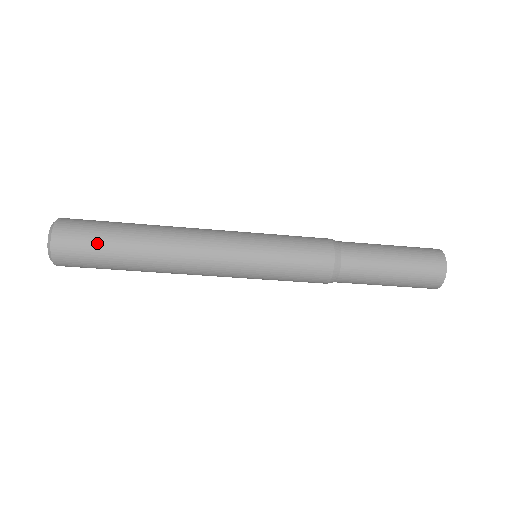
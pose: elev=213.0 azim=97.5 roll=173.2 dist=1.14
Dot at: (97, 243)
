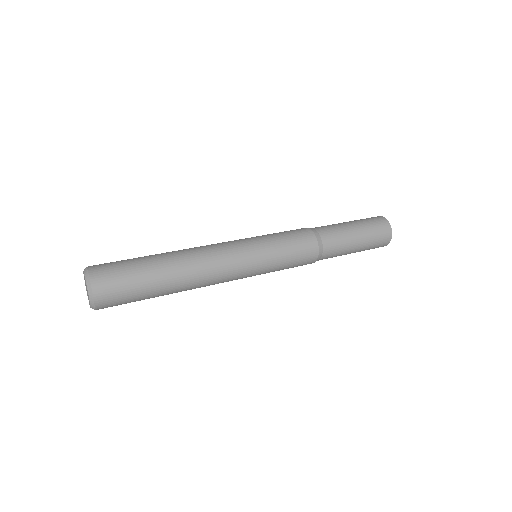
Dot at: occluded
